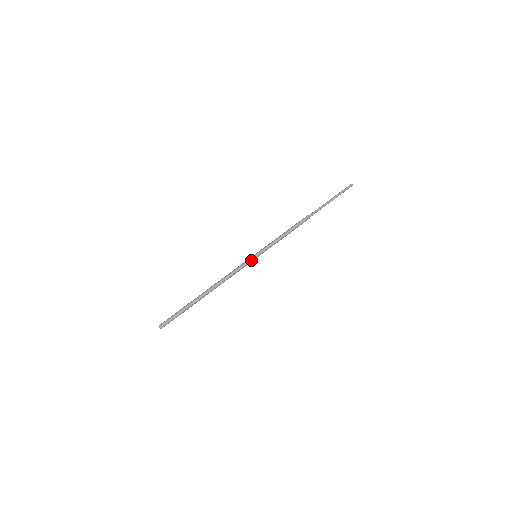
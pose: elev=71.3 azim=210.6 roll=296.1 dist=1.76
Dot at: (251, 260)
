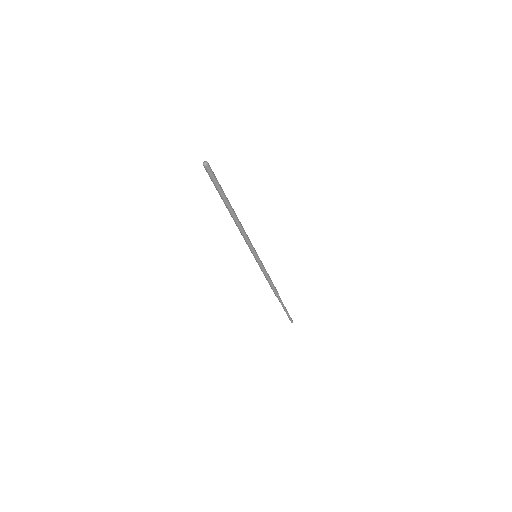
Dot at: (255, 251)
